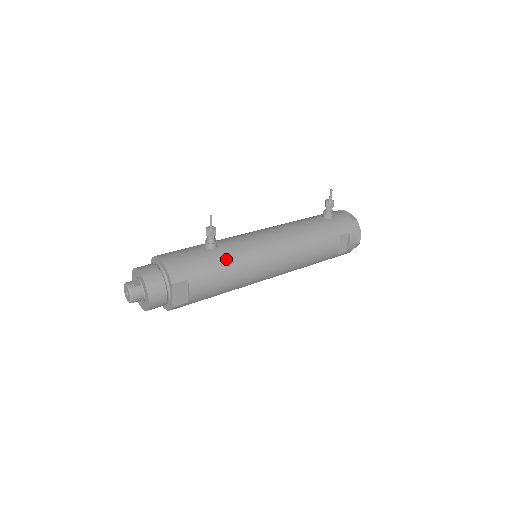
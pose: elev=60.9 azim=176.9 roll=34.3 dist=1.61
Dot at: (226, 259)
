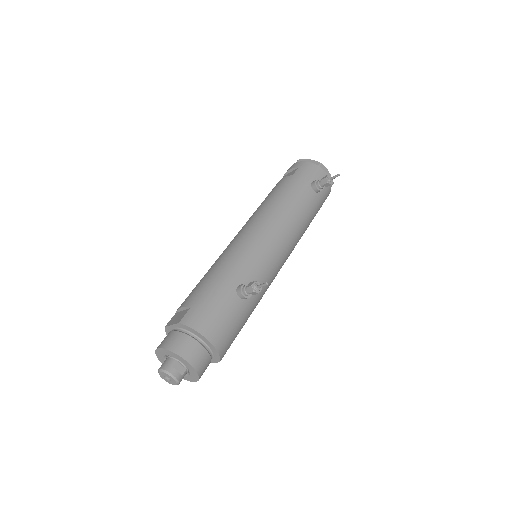
Dot at: (256, 303)
